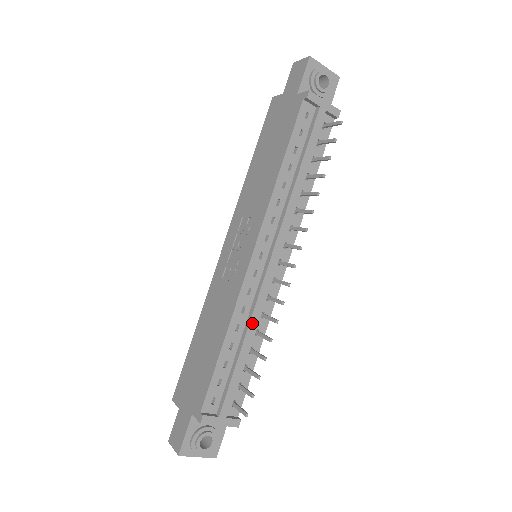
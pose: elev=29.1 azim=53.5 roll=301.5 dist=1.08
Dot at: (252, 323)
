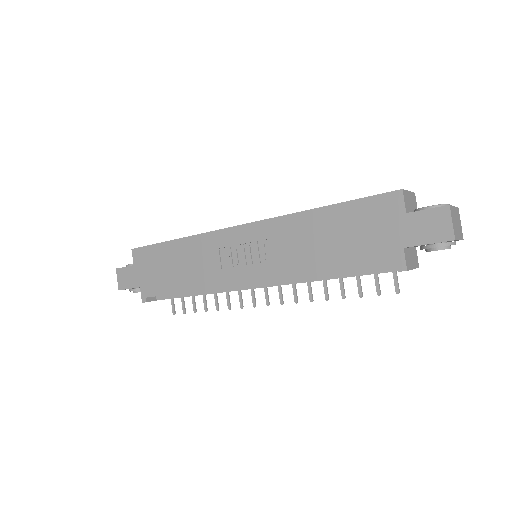
Dot at: (214, 293)
